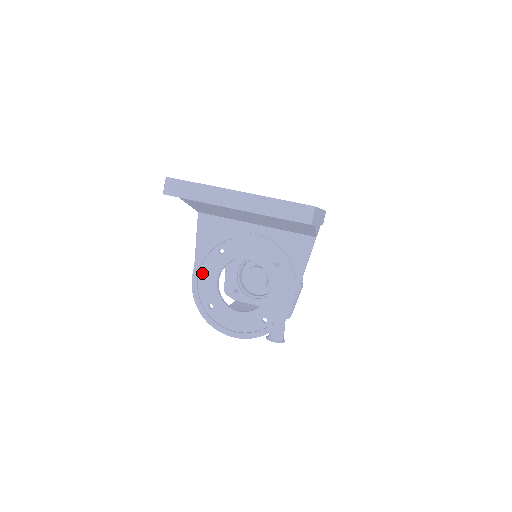
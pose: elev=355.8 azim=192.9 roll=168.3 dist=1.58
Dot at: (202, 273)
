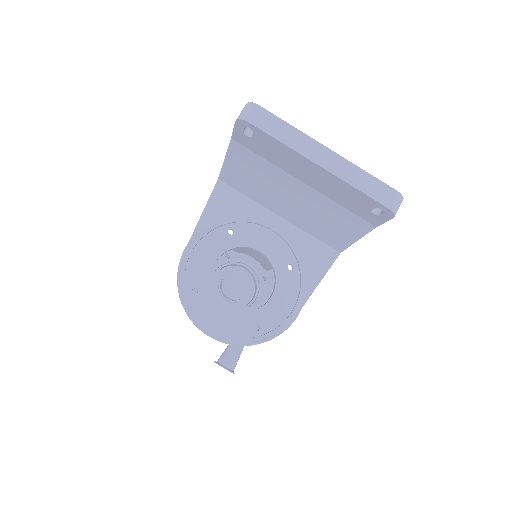
Dot at: (198, 249)
